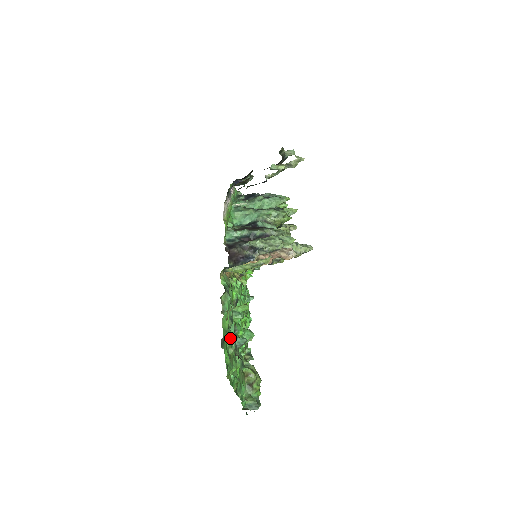
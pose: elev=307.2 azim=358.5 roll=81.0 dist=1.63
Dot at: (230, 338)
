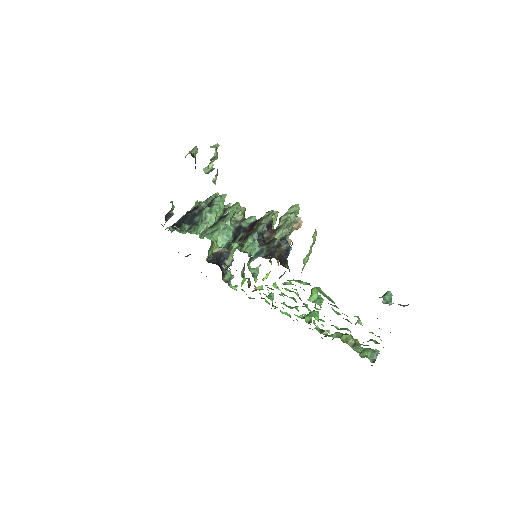
Dot at: (383, 303)
